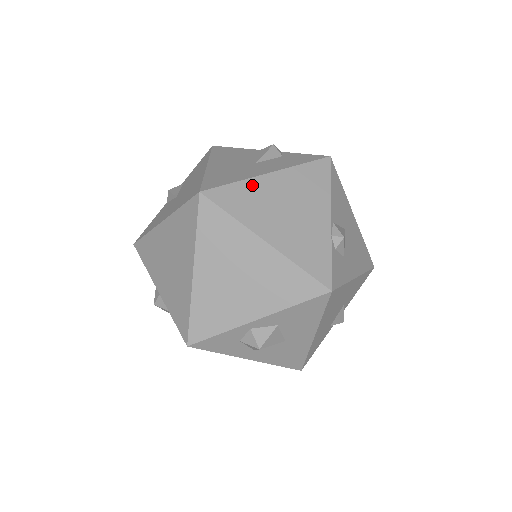
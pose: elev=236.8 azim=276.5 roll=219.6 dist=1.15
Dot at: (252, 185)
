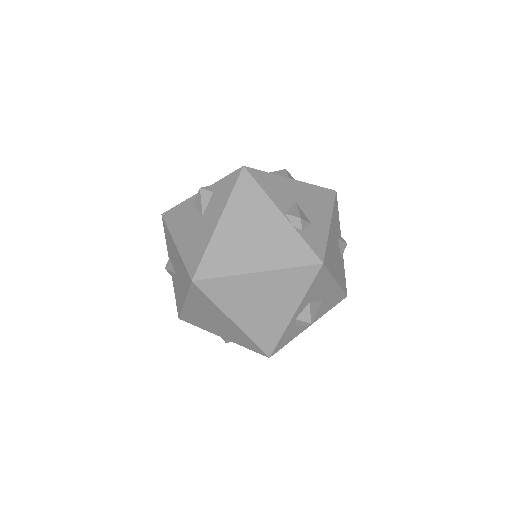
Dot at: (216, 243)
